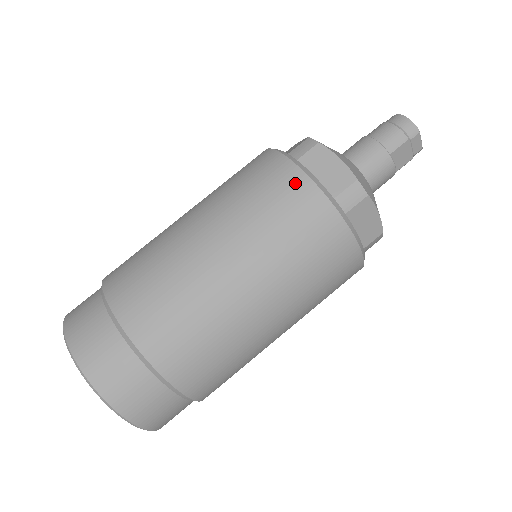
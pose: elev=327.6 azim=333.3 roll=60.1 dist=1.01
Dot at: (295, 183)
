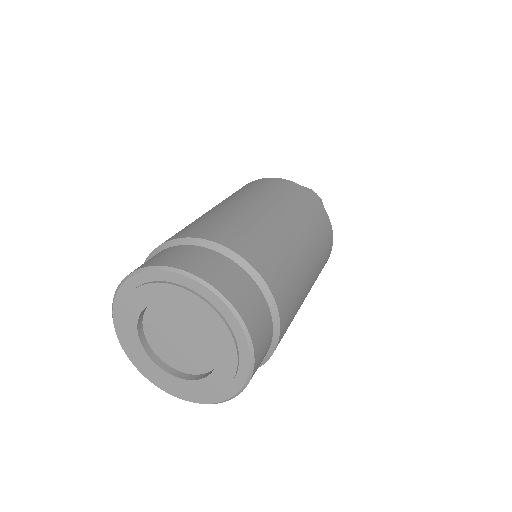
Dot at: (284, 182)
